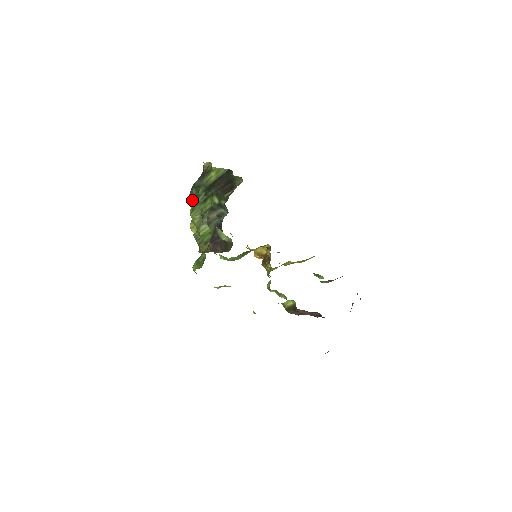
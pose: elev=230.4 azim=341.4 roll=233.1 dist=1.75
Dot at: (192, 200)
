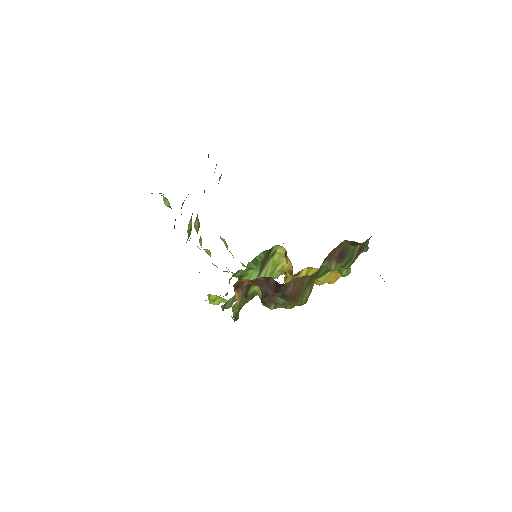
Dot at: occluded
